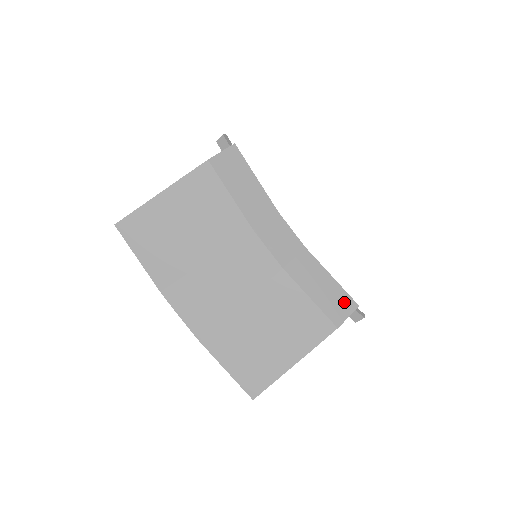
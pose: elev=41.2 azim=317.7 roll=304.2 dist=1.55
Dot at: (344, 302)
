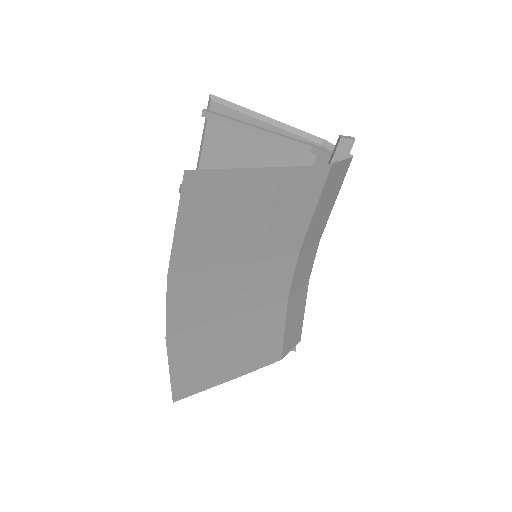
Dot at: (297, 337)
